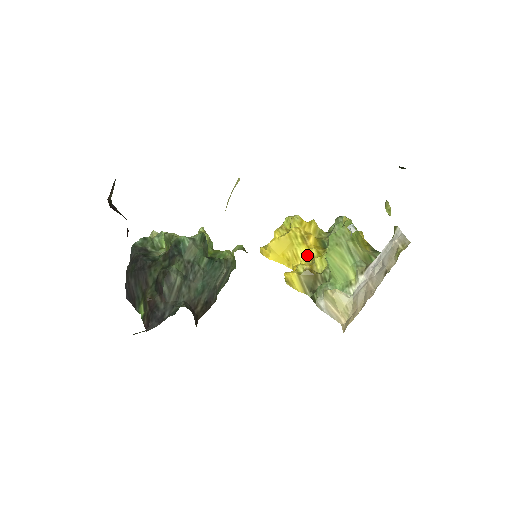
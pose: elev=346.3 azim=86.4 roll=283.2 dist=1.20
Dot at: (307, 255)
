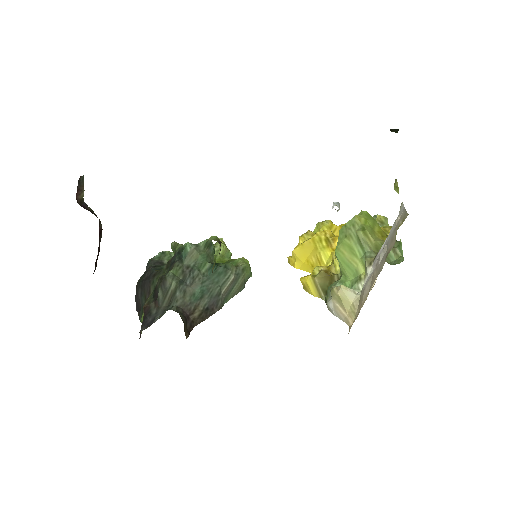
Dot at: (331, 258)
